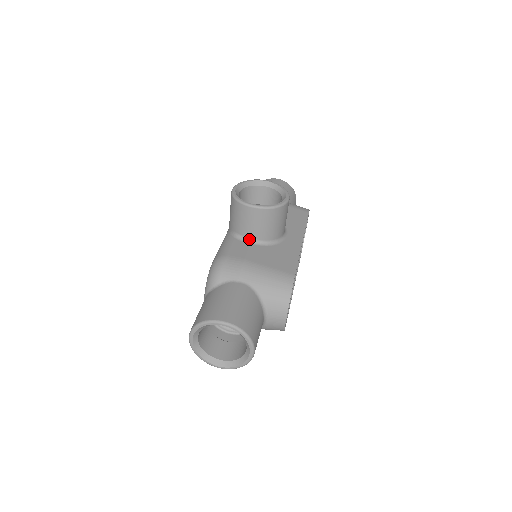
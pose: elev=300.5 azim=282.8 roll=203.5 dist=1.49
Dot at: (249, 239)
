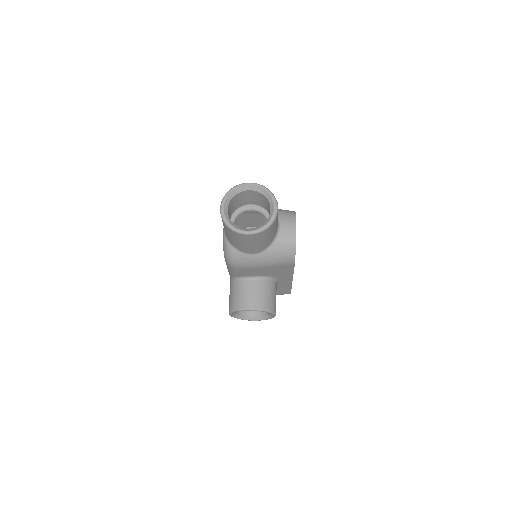
Dot at: occluded
